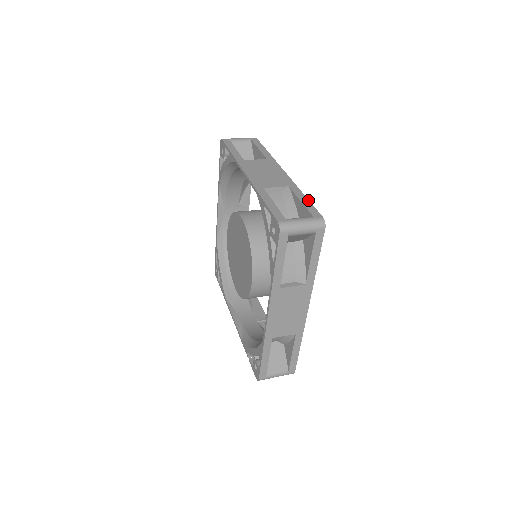
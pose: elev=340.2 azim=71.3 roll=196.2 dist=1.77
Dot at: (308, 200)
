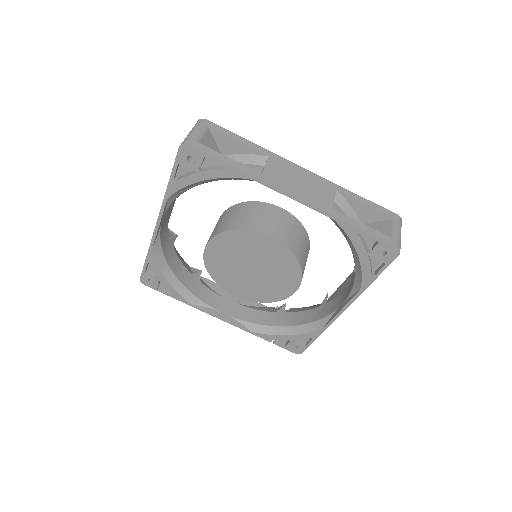
Dot at: (368, 200)
